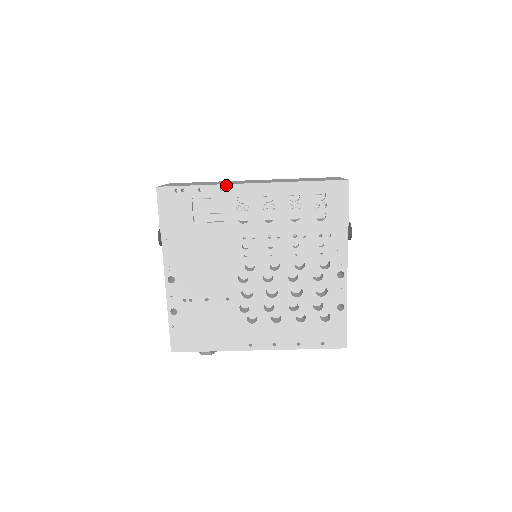
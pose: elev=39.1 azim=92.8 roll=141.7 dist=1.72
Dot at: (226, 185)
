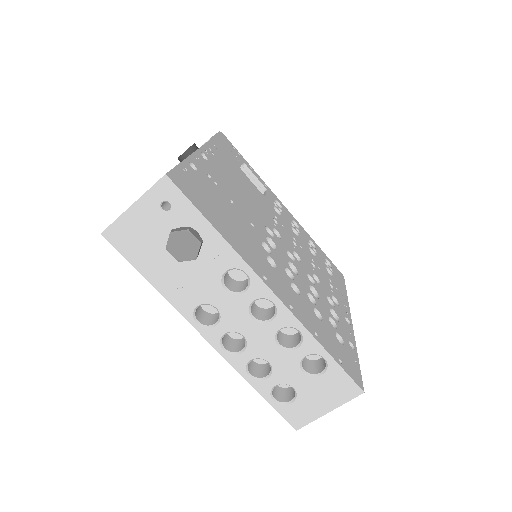
Dot at: (269, 188)
